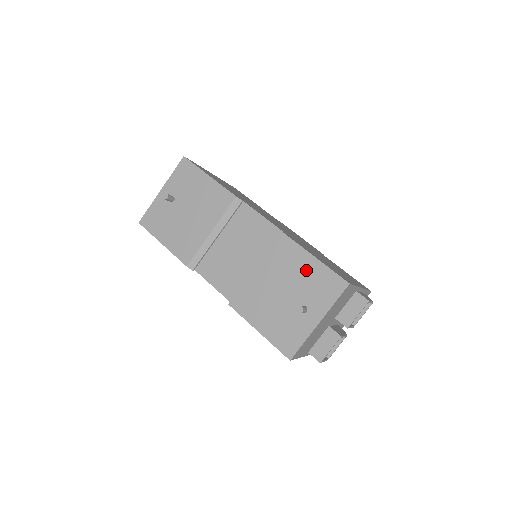
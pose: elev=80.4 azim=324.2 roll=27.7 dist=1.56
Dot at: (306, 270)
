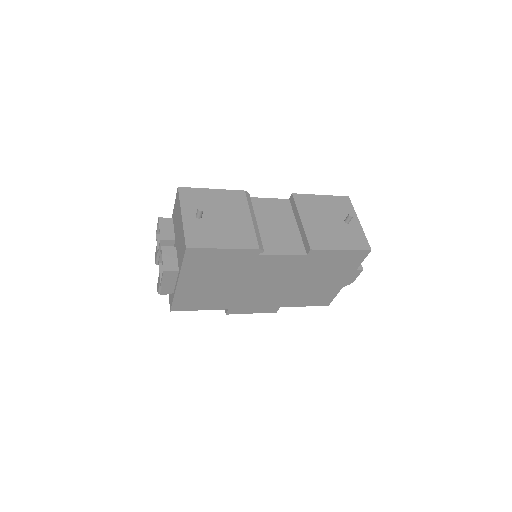
Dot at: (325, 203)
